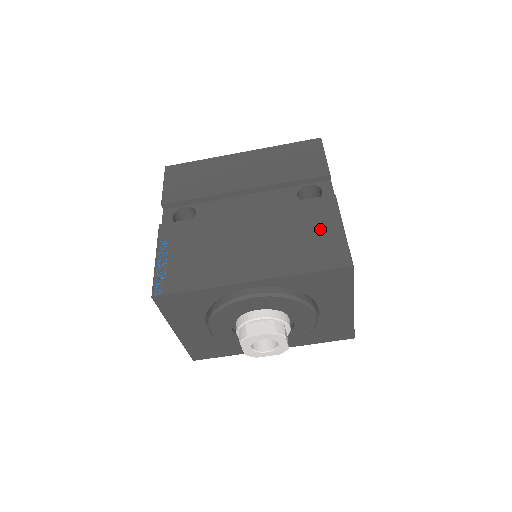
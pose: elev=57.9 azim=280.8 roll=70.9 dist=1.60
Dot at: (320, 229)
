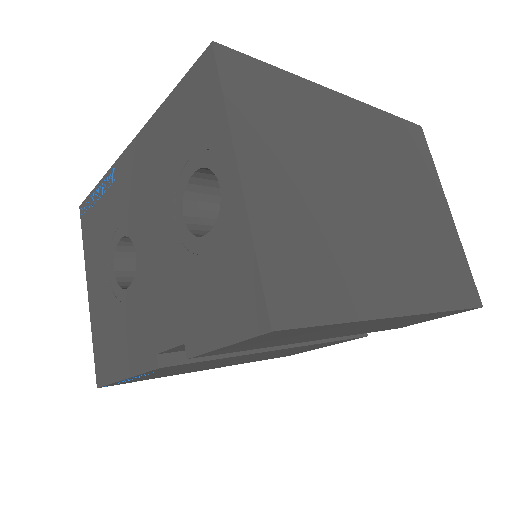
Dot at: occluded
